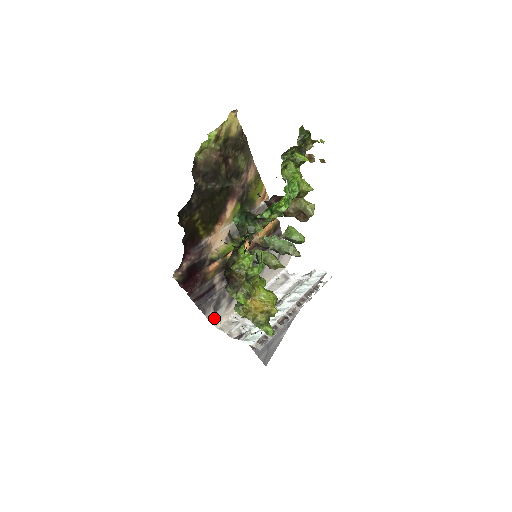
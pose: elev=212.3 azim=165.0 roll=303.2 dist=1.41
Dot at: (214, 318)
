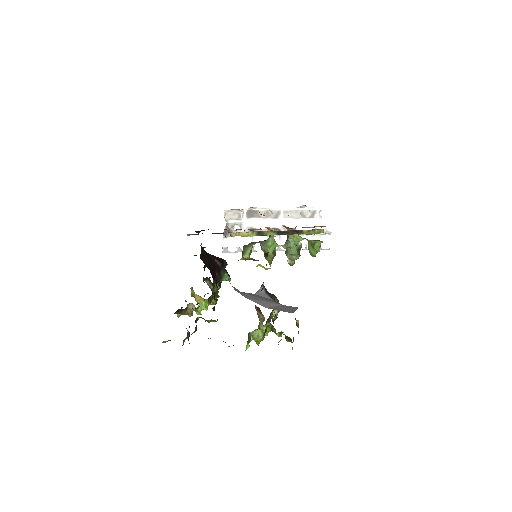
Dot at: occluded
